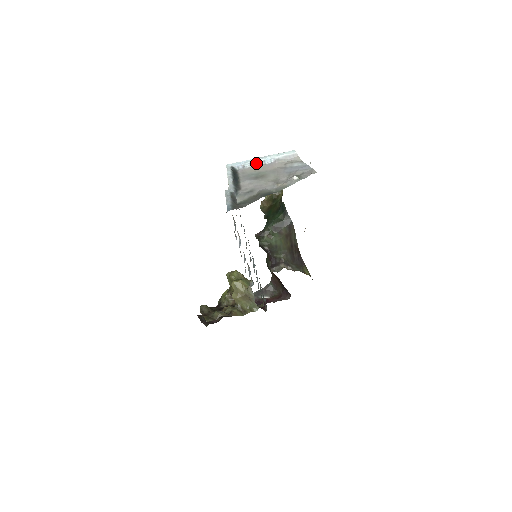
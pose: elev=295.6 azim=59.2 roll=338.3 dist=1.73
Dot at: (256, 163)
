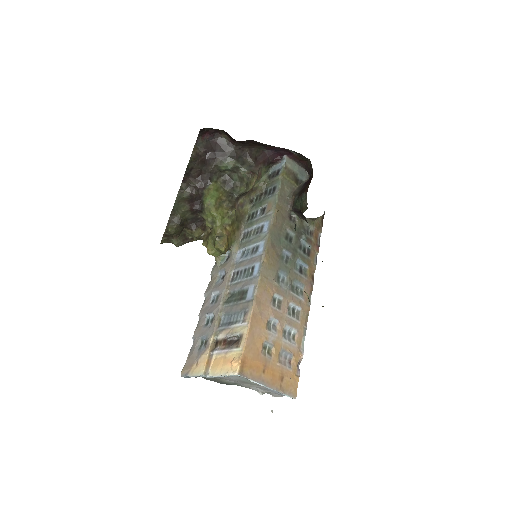
Dot at: (261, 382)
